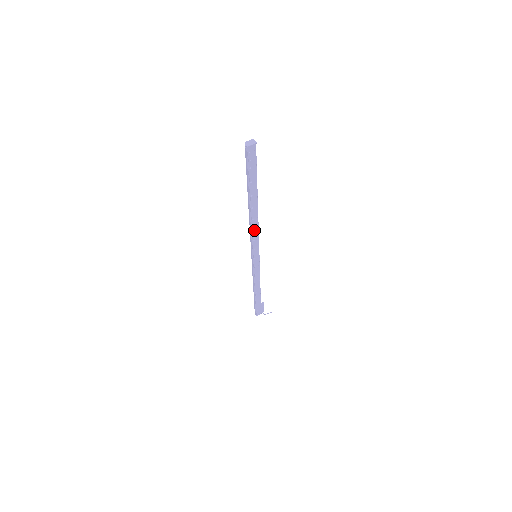
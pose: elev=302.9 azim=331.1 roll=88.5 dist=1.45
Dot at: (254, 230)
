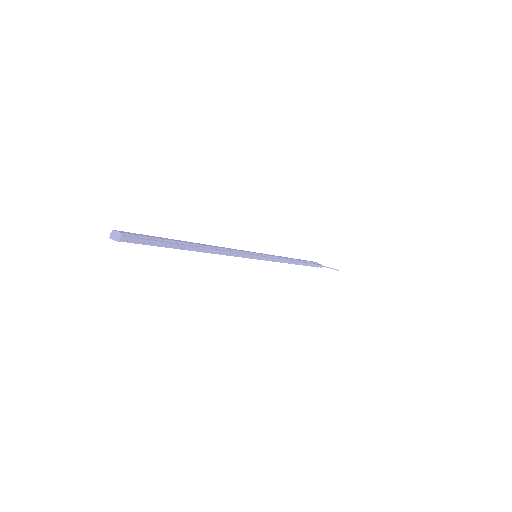
Dot at: occluded
